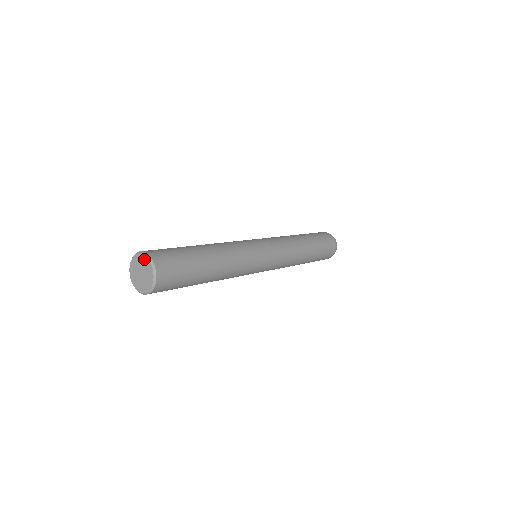
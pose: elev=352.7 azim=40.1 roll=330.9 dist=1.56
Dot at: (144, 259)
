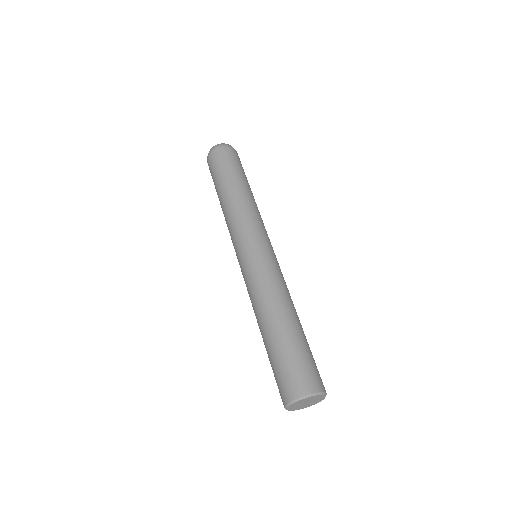
Dot at: (302, 401)
